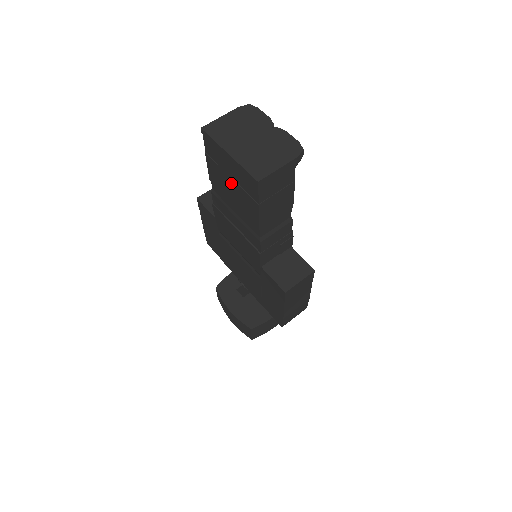
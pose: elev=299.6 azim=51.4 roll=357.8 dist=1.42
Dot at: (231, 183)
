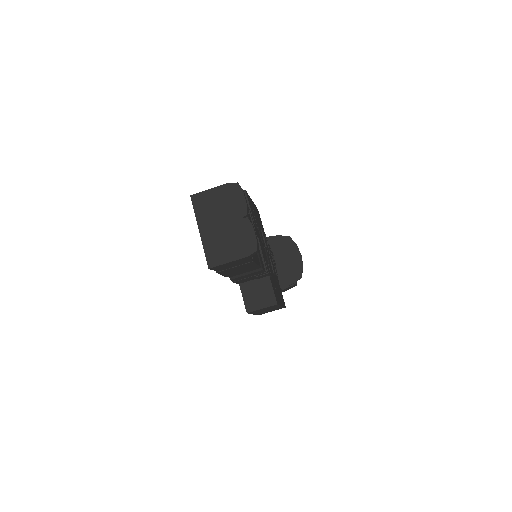
Dot at: occluded
